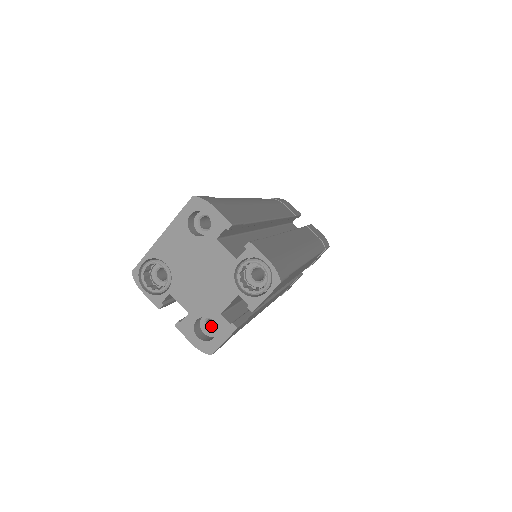
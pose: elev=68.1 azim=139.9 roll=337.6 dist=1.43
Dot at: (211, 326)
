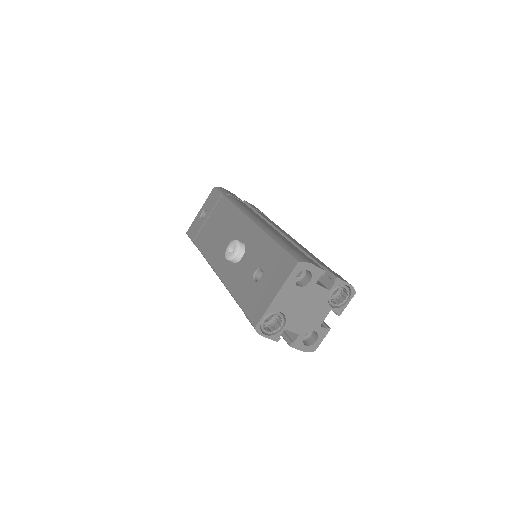
Dot at: occluded
